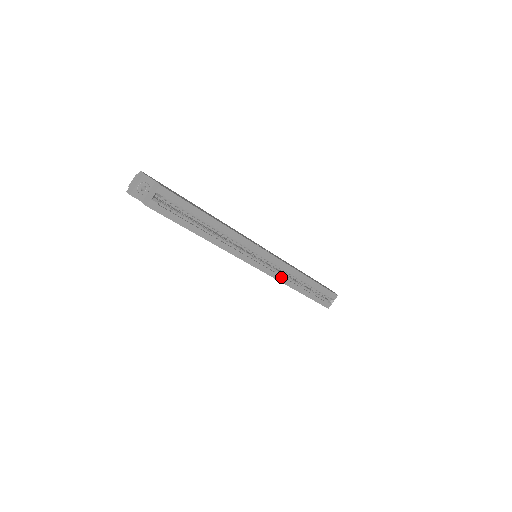
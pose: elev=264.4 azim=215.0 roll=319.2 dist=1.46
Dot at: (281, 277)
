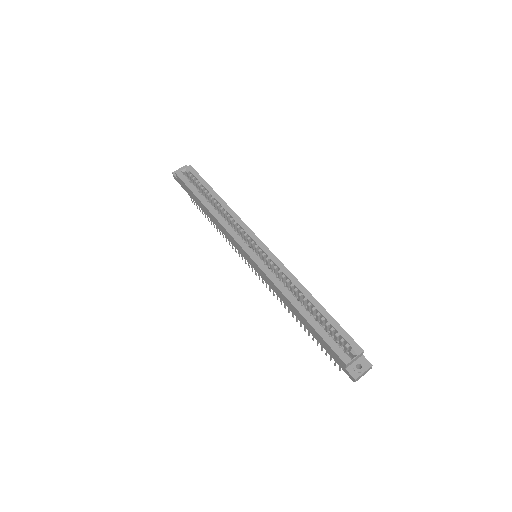
Dot at: (274, 277)
